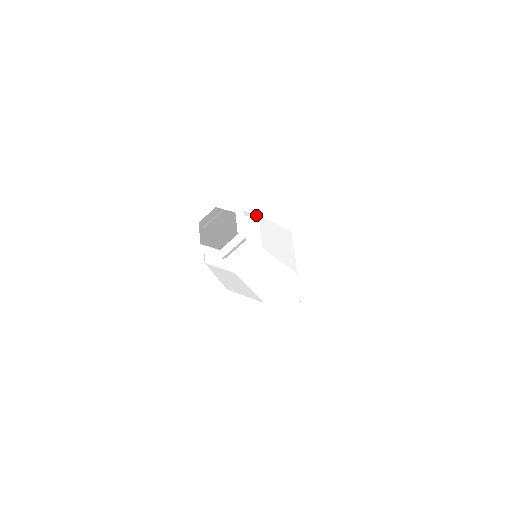
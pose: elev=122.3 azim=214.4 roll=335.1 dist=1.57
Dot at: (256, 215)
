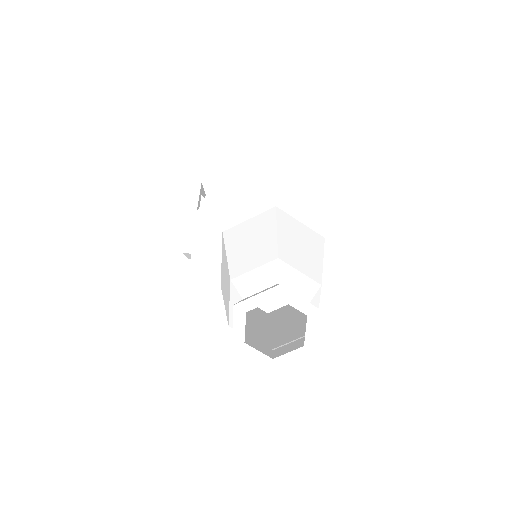
Dot at: (278, 262)
